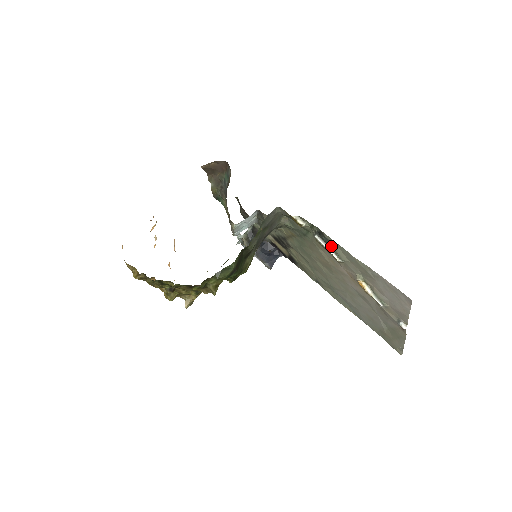
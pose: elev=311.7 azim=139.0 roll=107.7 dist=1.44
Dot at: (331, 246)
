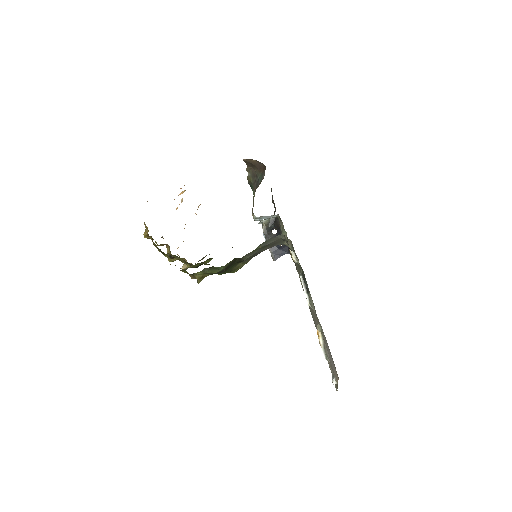
Dot at: (308, 291)
